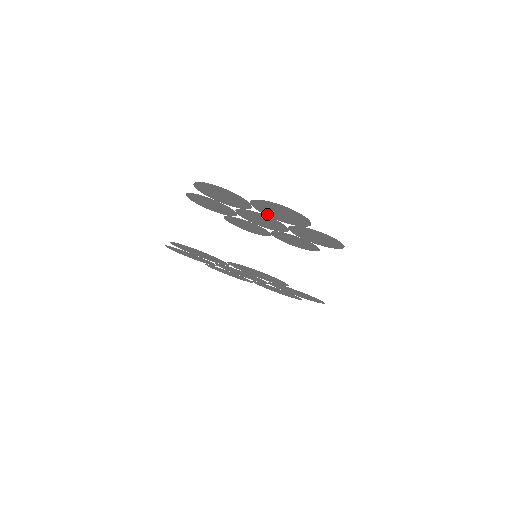
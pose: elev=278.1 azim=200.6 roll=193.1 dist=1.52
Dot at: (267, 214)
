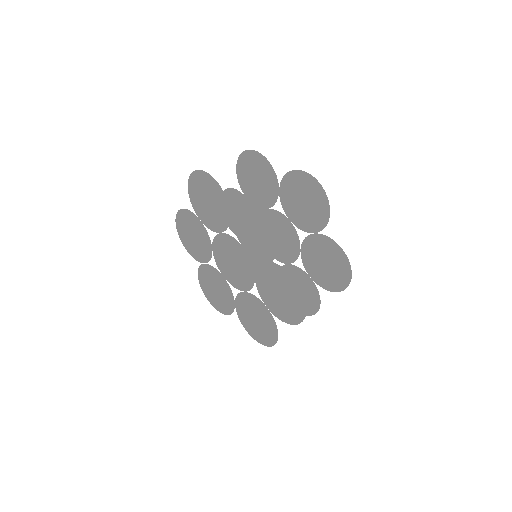
Dot at: (289, 212)
